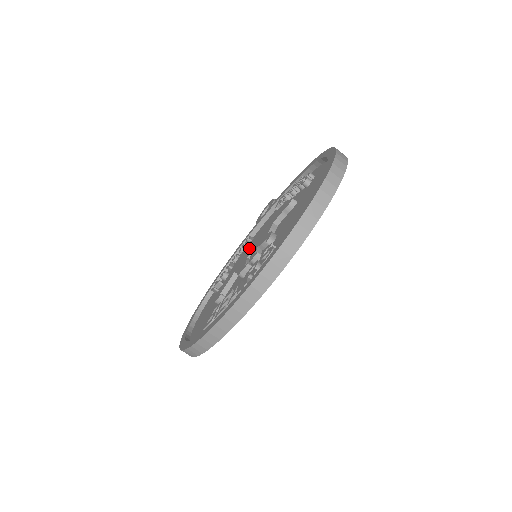
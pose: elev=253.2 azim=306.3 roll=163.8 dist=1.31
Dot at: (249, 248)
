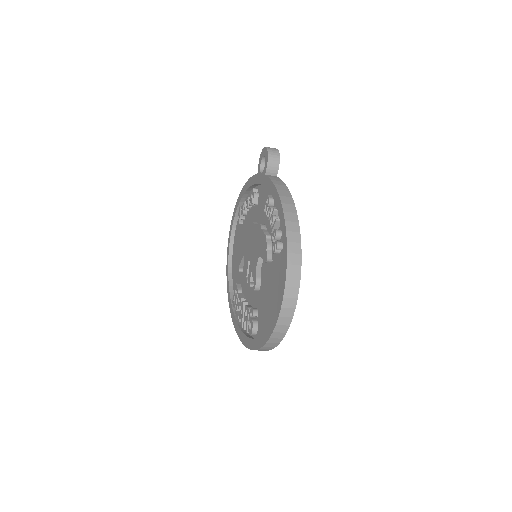
Dot at: (250, 241)
